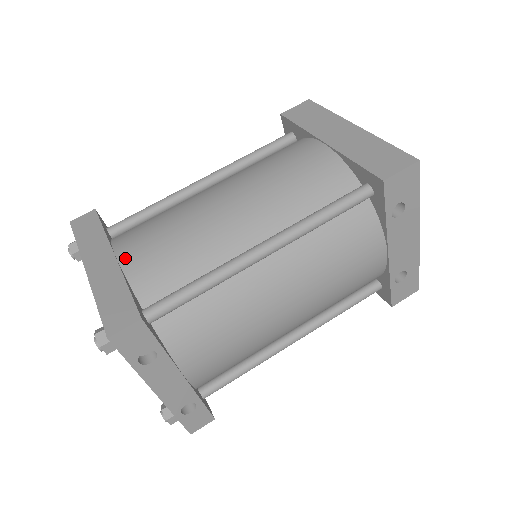
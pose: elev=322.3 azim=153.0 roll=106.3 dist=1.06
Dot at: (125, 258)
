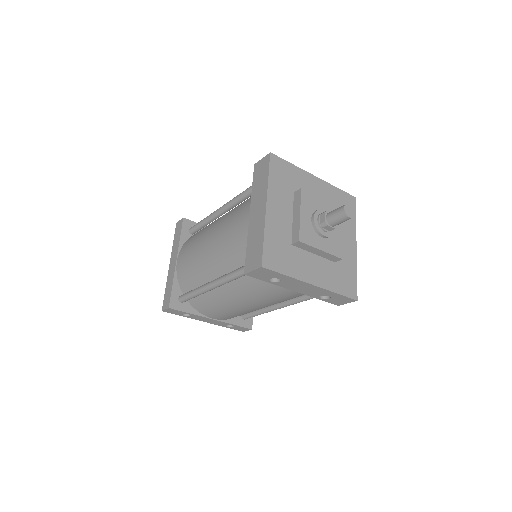
Dot at: (178, 265)
